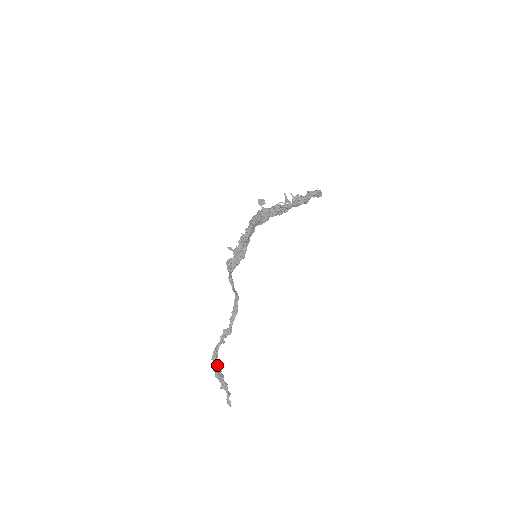
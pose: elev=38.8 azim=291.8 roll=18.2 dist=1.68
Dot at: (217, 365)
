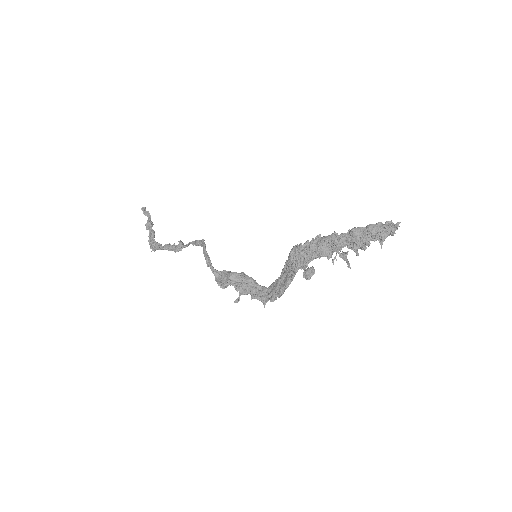
Dot at: occluded
